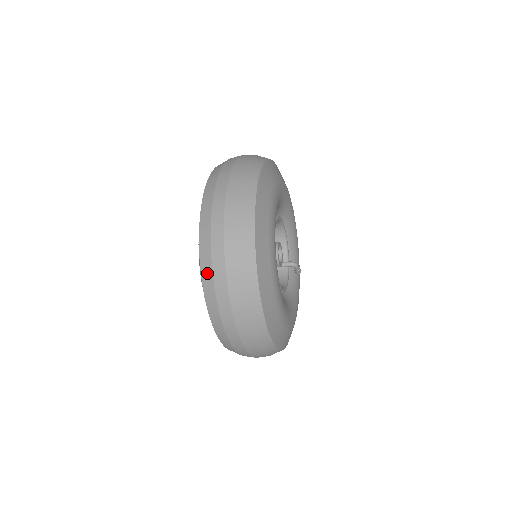
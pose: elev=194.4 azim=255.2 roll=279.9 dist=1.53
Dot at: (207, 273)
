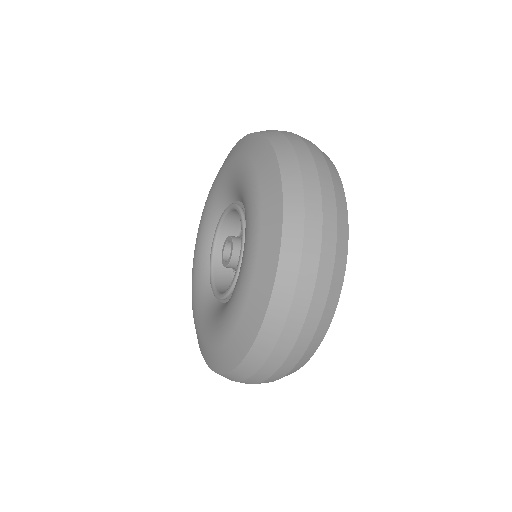
Dot at: (293, 242)
